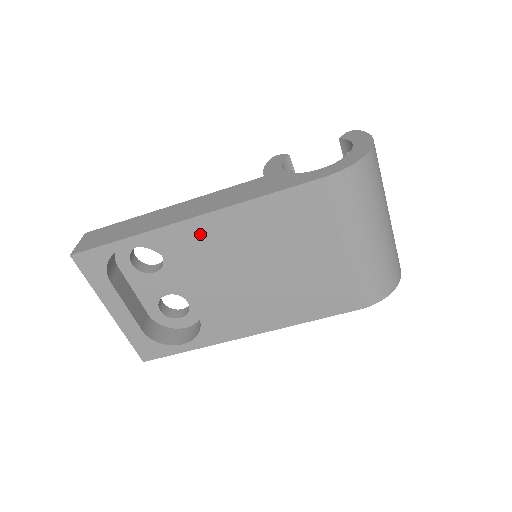
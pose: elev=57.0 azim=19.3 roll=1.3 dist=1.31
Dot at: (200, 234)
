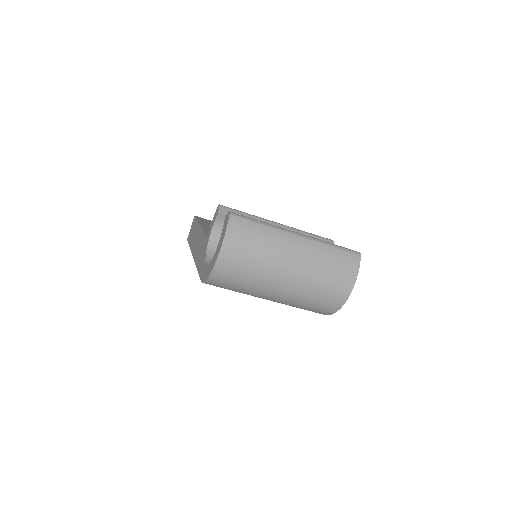
Dot at: occluded
